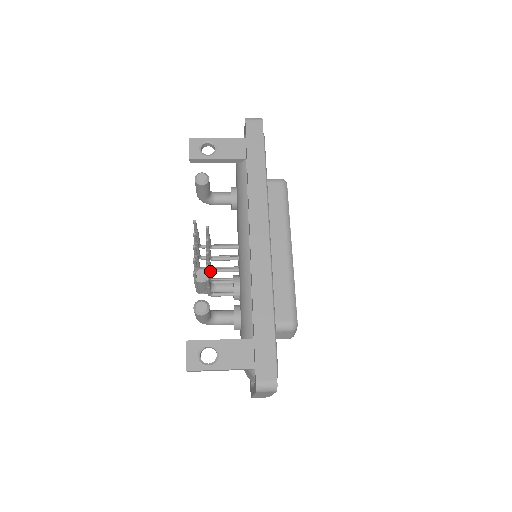
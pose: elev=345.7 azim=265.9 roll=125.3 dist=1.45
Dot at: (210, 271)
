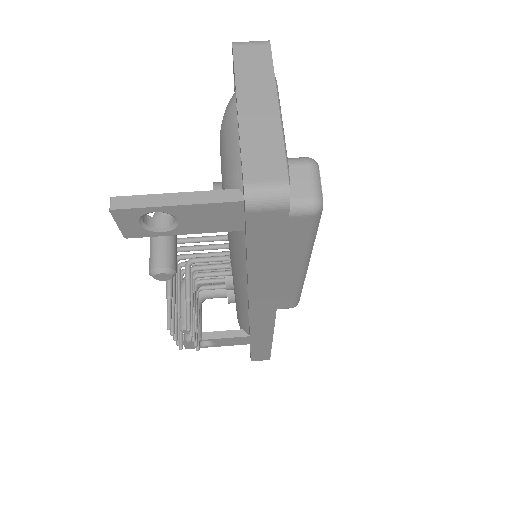
Dot at: (194, 280)
